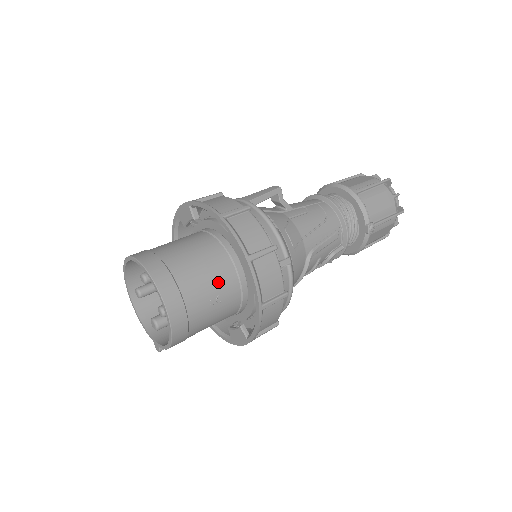
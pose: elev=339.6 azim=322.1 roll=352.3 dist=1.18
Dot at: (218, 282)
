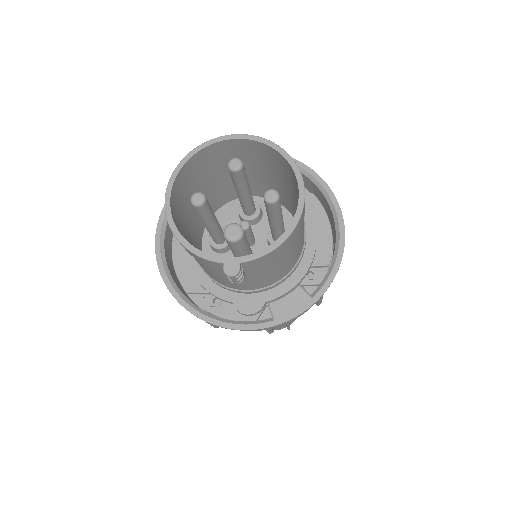
Dot at: occluded
